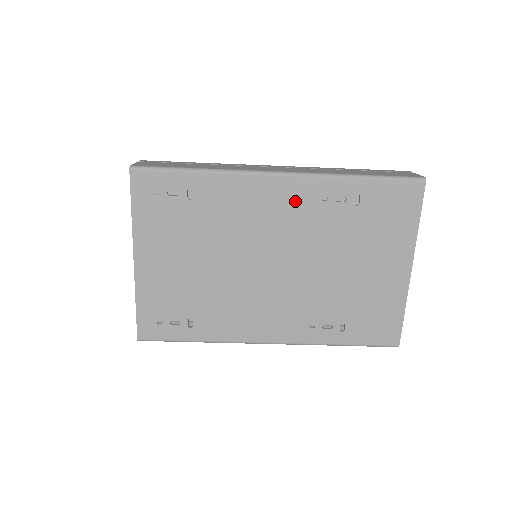
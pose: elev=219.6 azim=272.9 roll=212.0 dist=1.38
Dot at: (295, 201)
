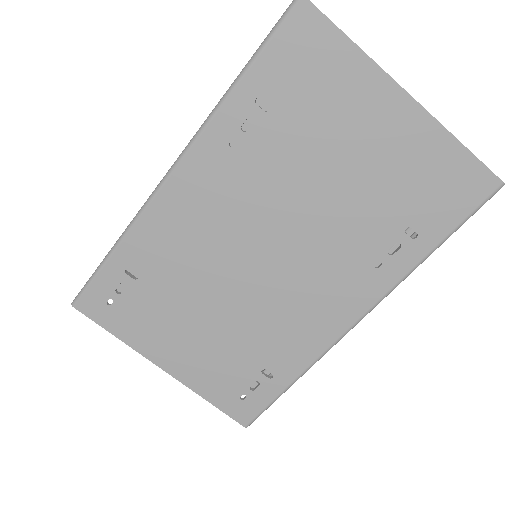
Dot at: (212, 177)
